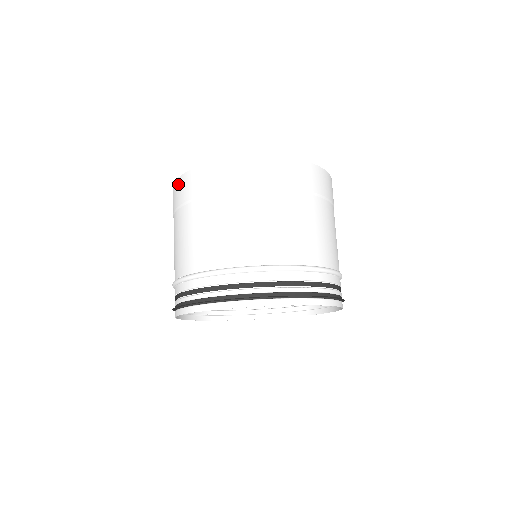
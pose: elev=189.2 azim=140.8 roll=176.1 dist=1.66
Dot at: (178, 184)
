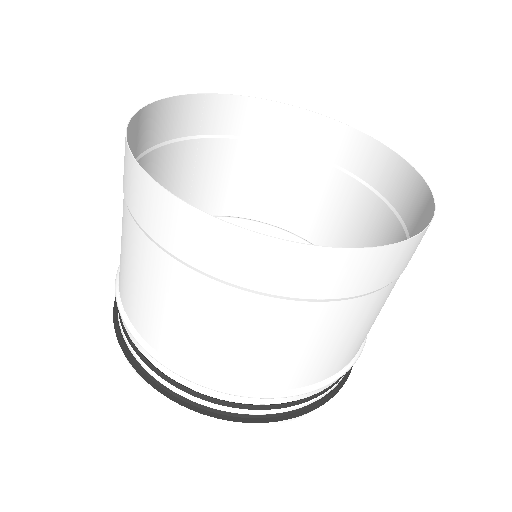
Dot at: (125, 153)
